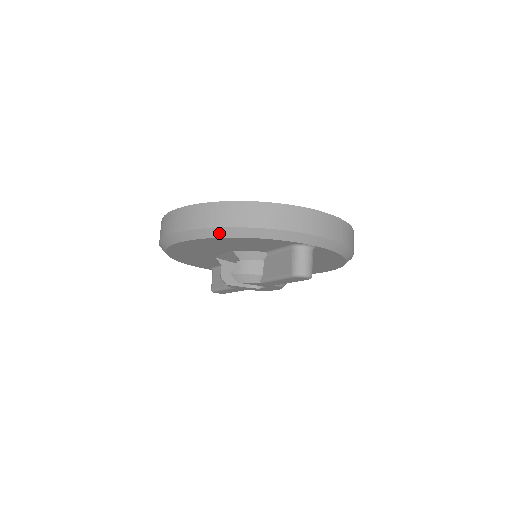
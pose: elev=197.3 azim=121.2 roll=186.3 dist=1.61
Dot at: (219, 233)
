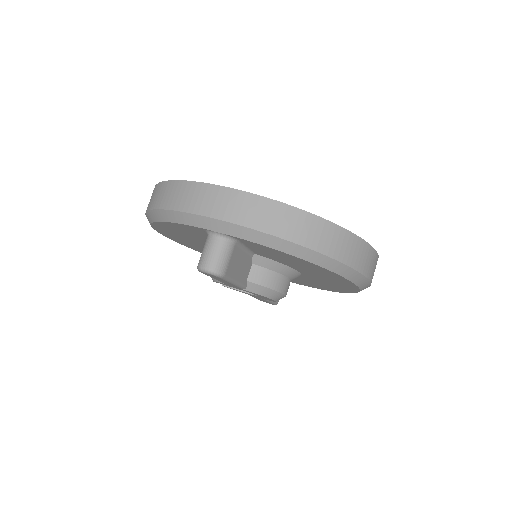
Dot at: (150, 217)
